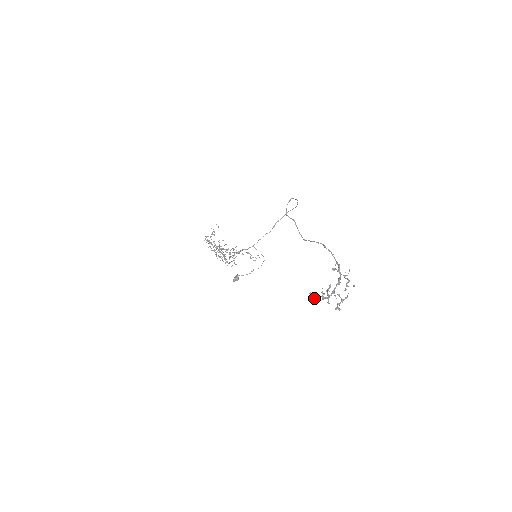
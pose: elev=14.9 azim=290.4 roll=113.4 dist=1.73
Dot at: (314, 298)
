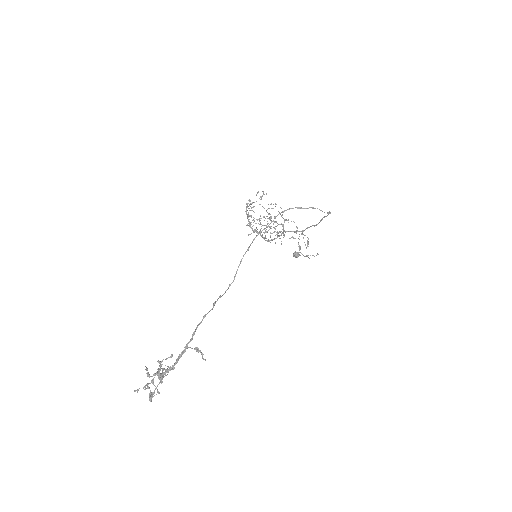
Dot at: (159, 365)
